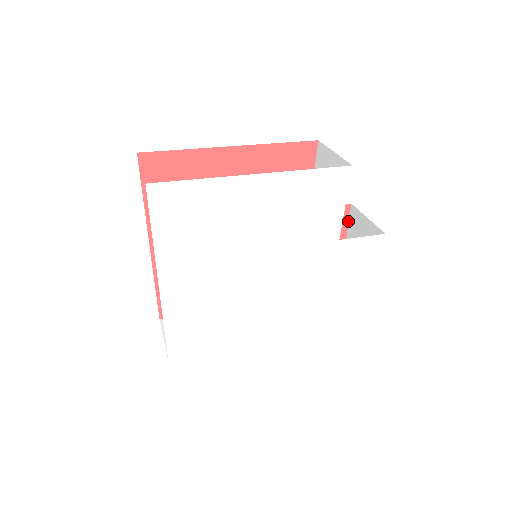
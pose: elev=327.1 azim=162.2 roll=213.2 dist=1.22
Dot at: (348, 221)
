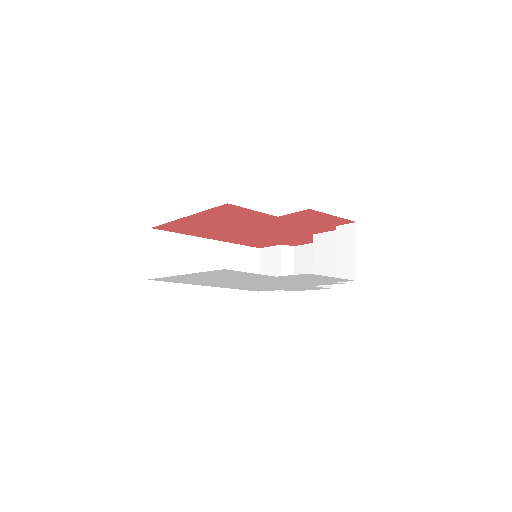
Dot at: (323, 213)
